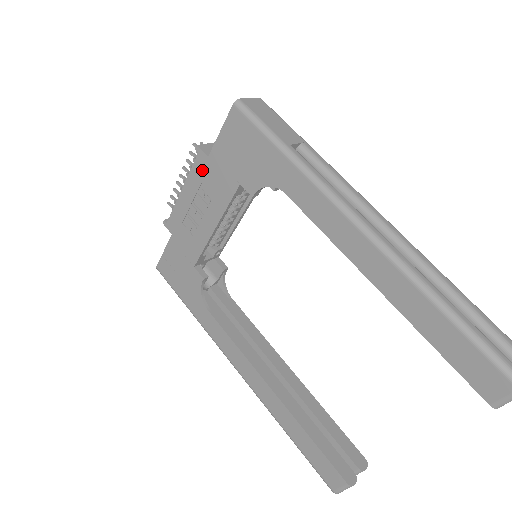
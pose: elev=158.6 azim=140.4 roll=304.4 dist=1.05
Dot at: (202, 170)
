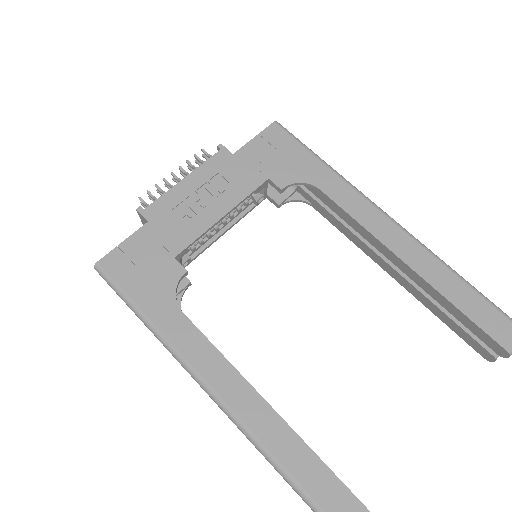
Dot at: (221, 163)
